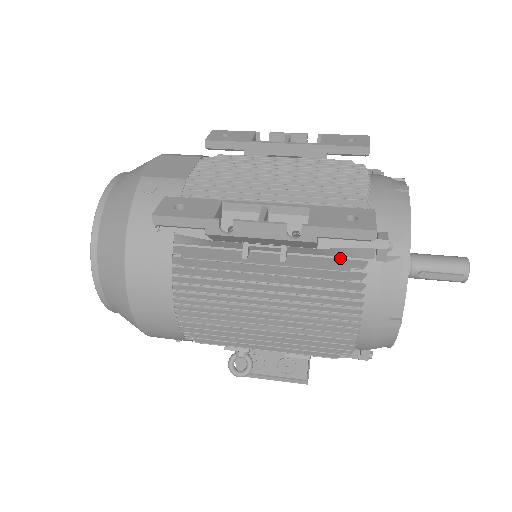
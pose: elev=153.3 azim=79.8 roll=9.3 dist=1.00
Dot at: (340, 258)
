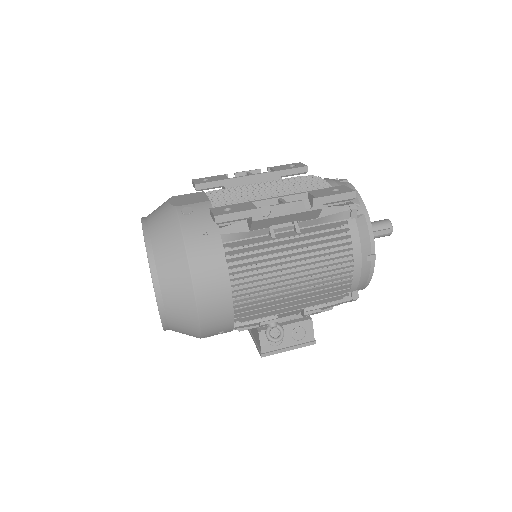
Dot at: (330, 223)
